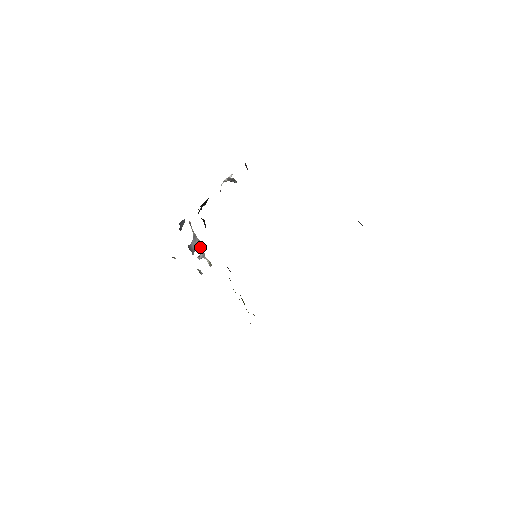
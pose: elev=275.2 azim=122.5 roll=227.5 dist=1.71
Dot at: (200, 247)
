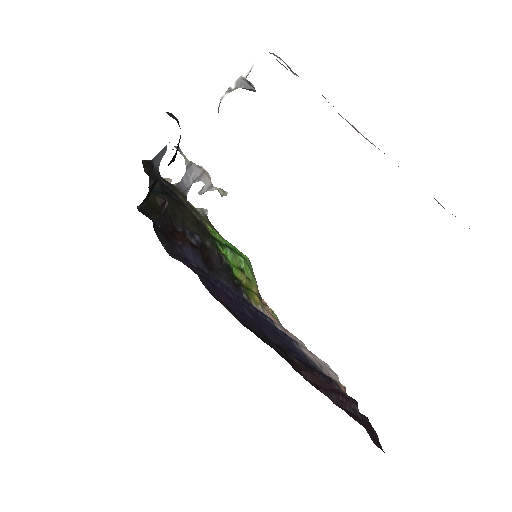
Dot at: (202, 177)
